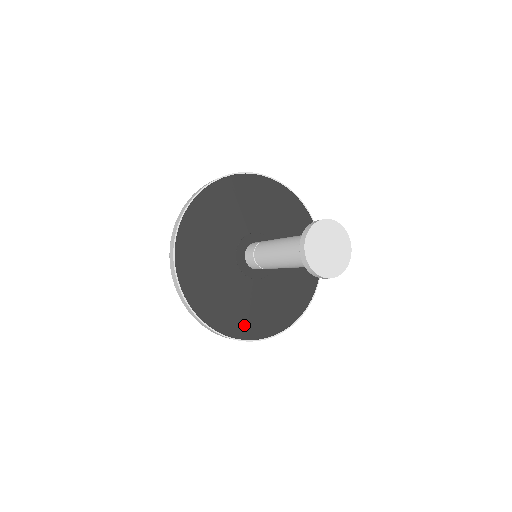
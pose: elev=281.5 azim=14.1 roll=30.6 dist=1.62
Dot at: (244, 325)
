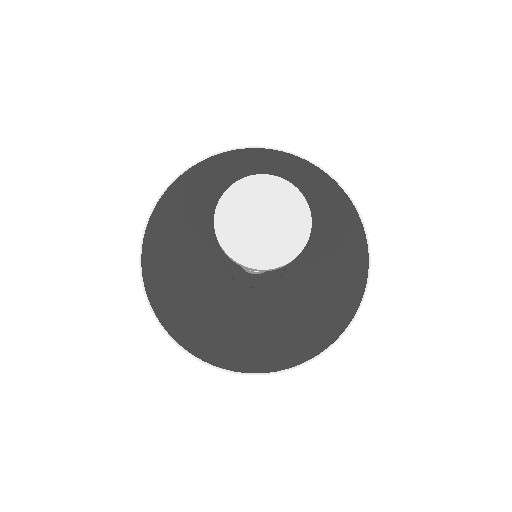
Dot at: (302, 341)
